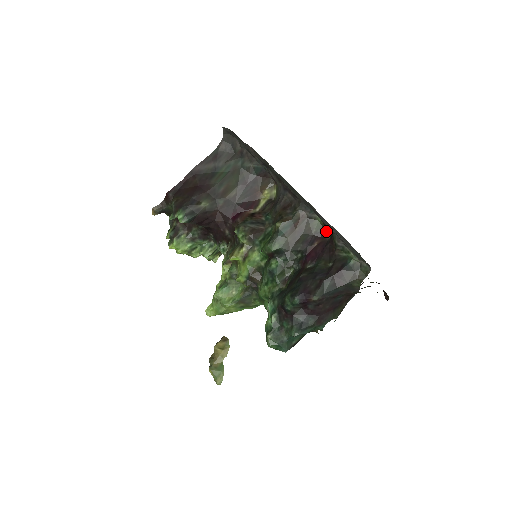
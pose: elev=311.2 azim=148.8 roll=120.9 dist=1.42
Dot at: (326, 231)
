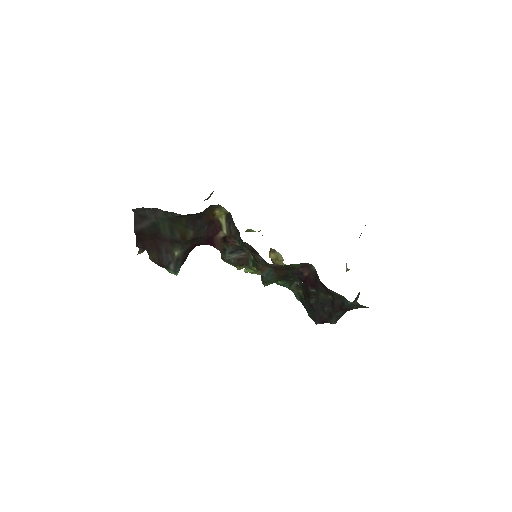
Dot at: (308, 264)
